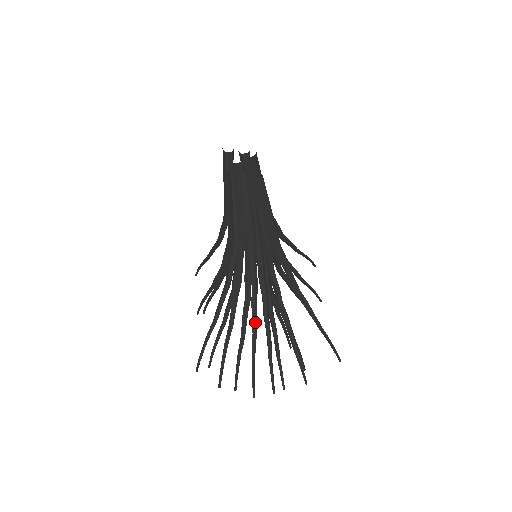
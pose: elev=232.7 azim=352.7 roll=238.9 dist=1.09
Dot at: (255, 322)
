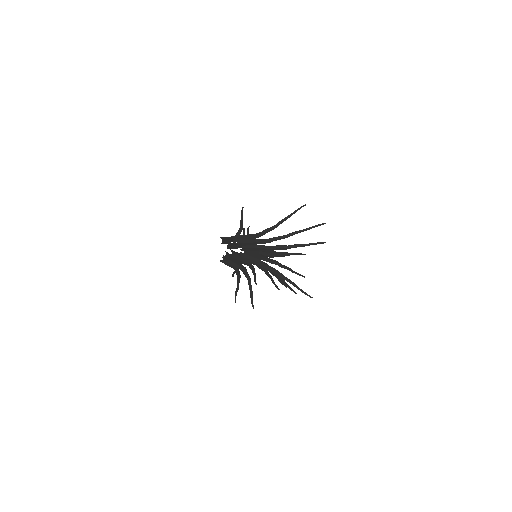
Dot at: (251, 290)
